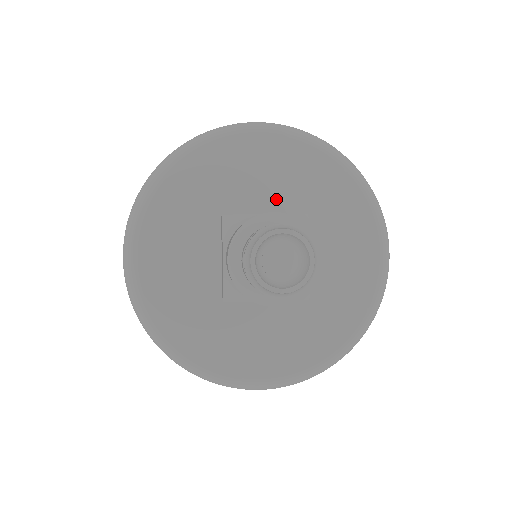
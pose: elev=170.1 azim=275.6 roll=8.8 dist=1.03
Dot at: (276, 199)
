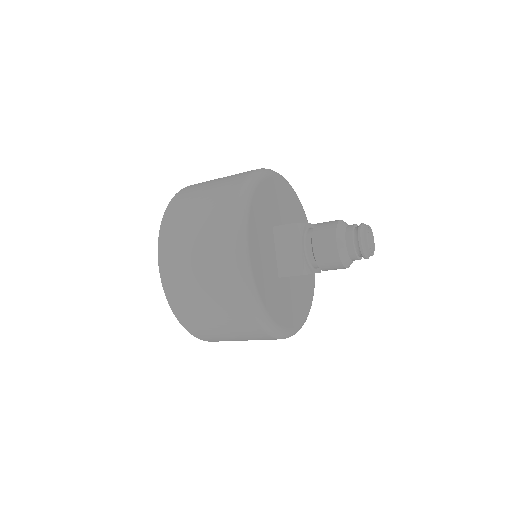
Dot at: (286, 217)
